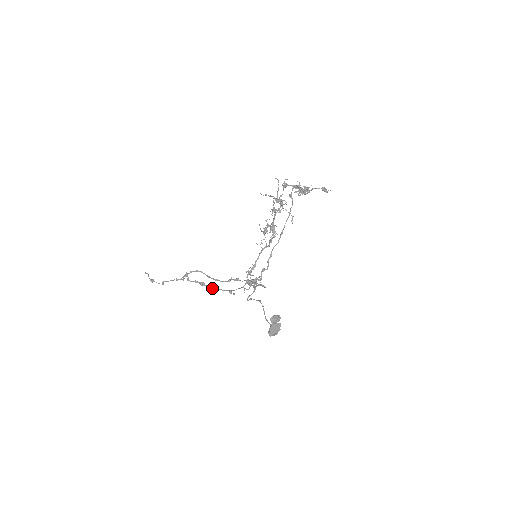
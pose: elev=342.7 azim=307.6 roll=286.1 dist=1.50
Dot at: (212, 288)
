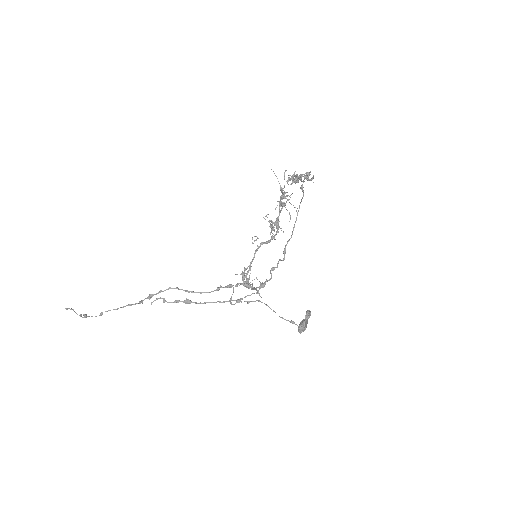
Dot at: (204, 303)
